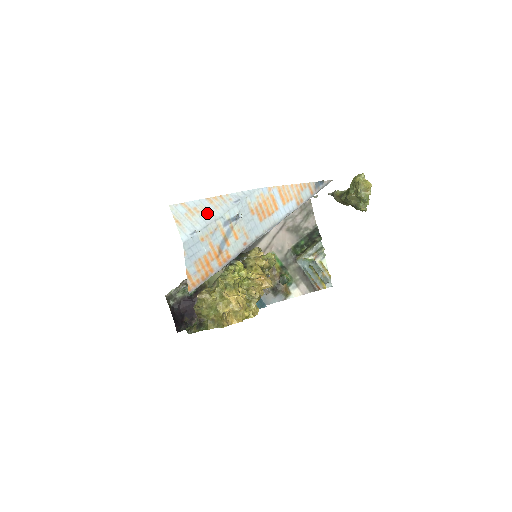
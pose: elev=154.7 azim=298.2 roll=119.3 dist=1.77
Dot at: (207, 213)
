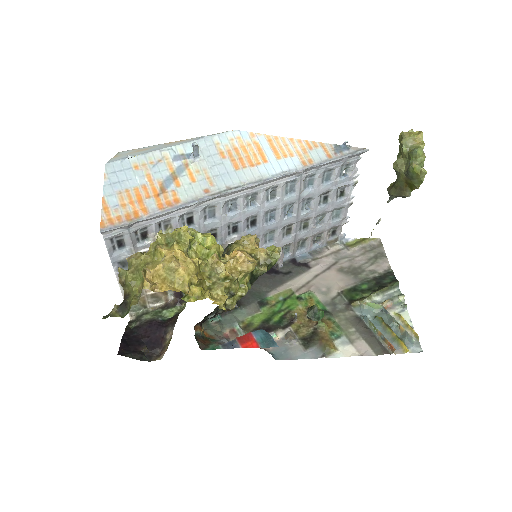
Dot at: (155, 148)
